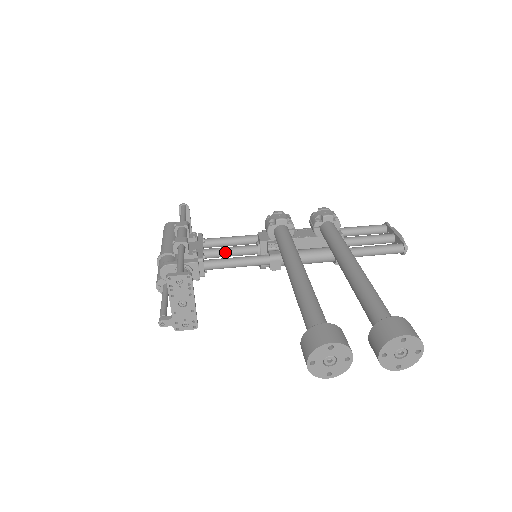
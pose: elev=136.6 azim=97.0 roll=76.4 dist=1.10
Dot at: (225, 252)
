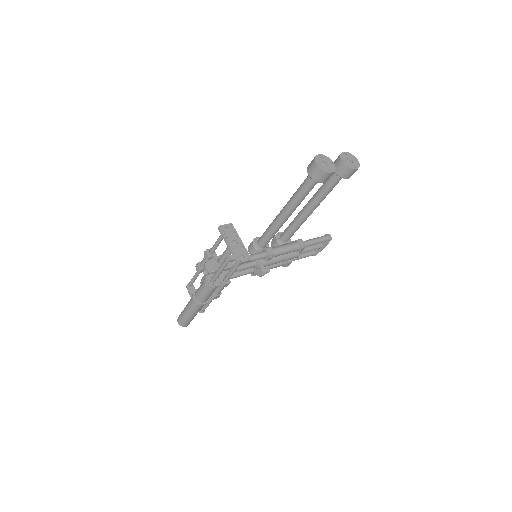
Dot at: occluded
